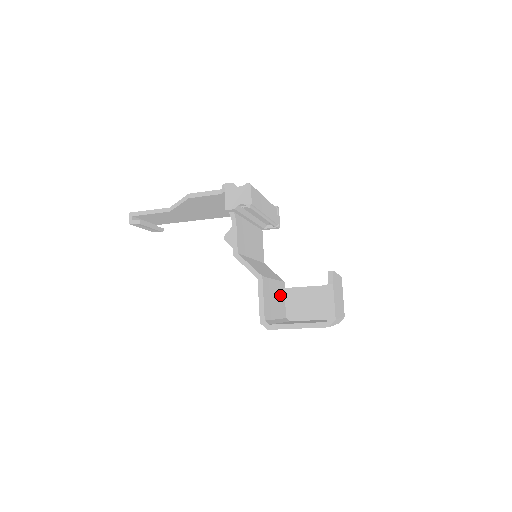
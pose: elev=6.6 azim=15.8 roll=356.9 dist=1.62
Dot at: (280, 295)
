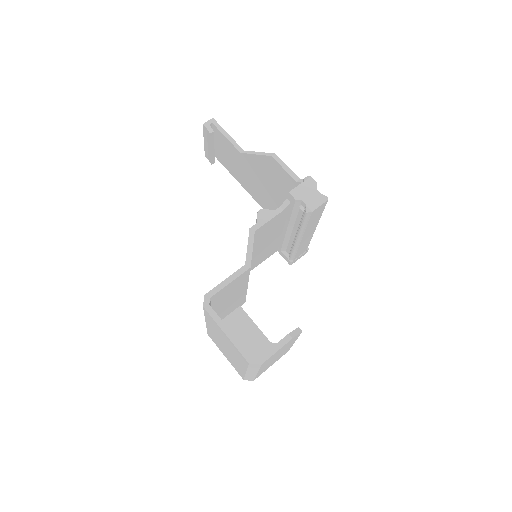
Dot at: (234, 304)
